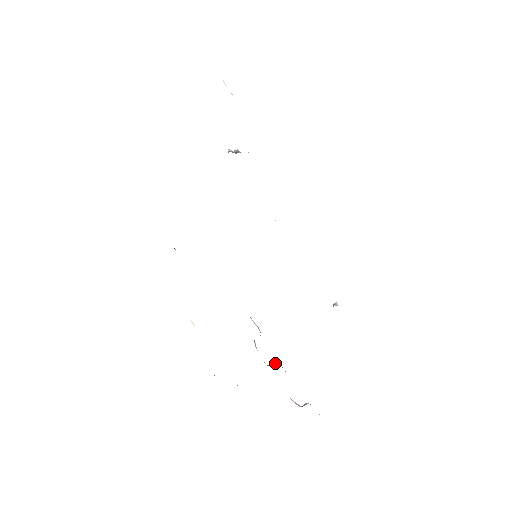
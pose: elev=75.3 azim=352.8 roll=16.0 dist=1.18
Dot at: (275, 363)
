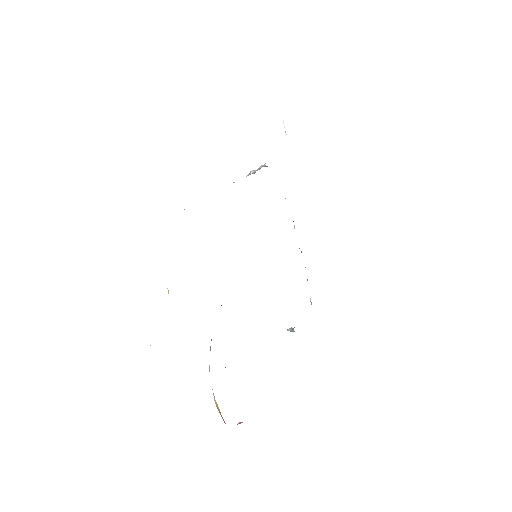
Dot at: occluded
